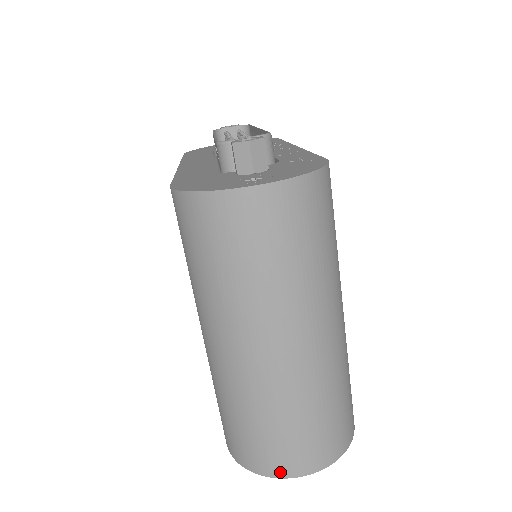
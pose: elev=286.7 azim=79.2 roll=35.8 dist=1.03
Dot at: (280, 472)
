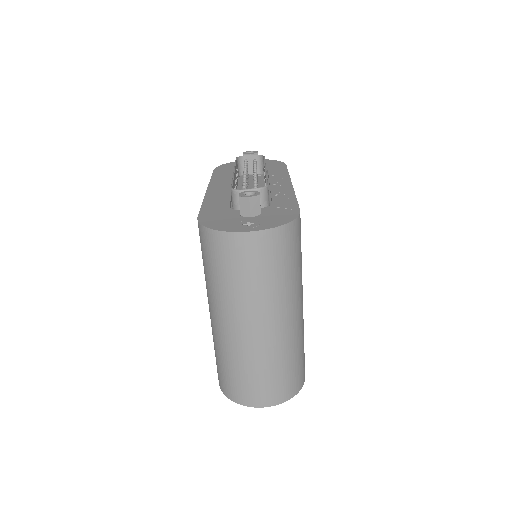
Dot at: (249, 403)
